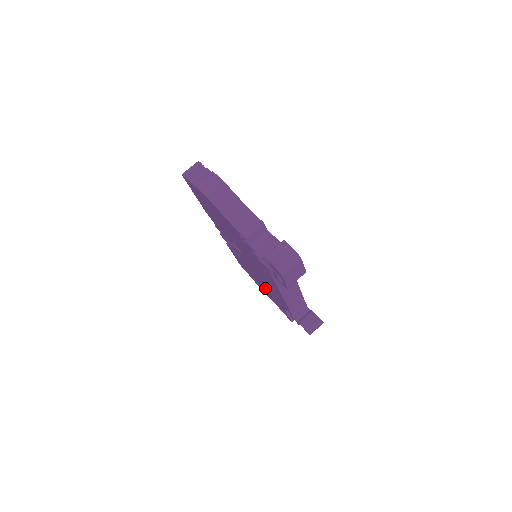
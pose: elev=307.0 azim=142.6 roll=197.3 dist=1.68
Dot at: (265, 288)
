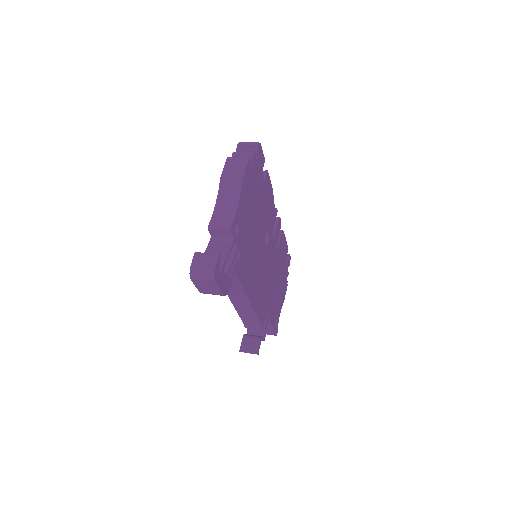
Dot at: occluded
